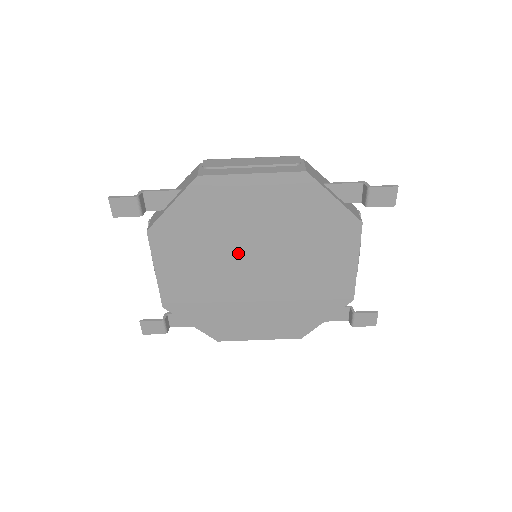
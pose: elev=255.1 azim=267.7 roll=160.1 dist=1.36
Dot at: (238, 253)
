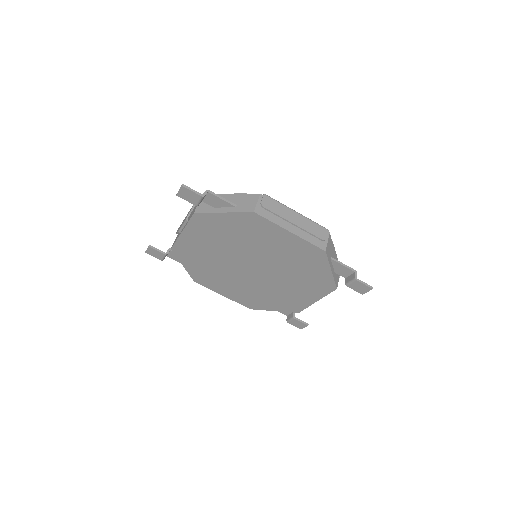
Dot at: (246, 256)
